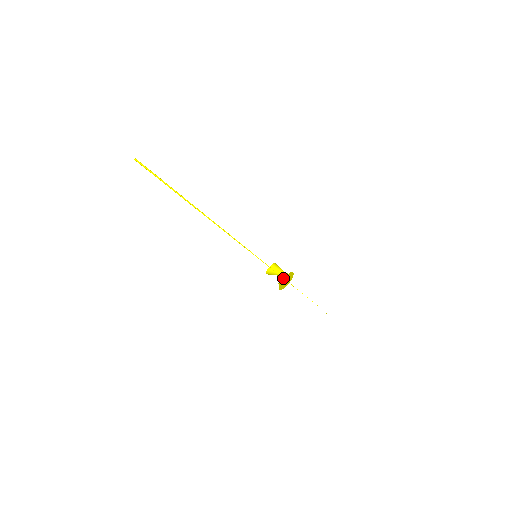
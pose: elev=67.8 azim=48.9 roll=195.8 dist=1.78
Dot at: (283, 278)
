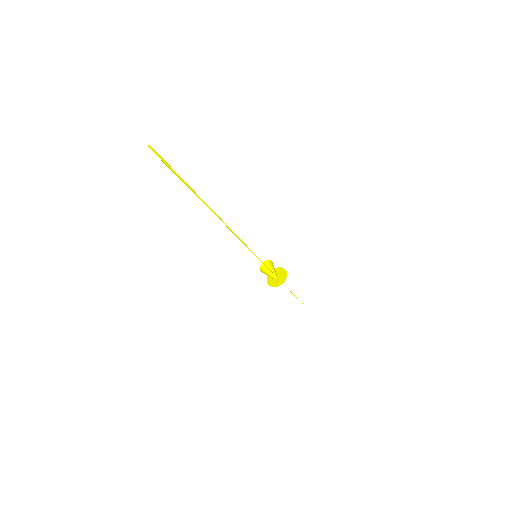
Dot at: (275, 275)
